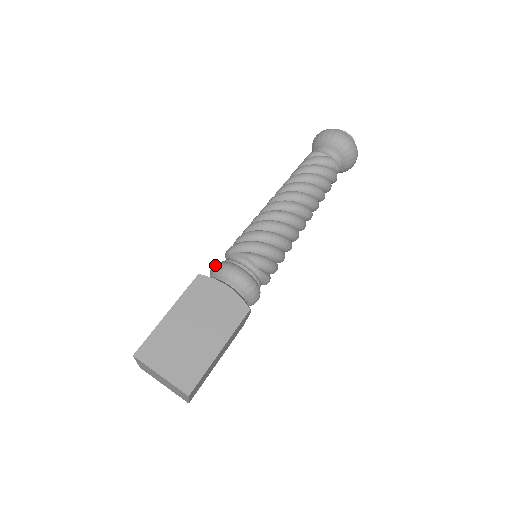
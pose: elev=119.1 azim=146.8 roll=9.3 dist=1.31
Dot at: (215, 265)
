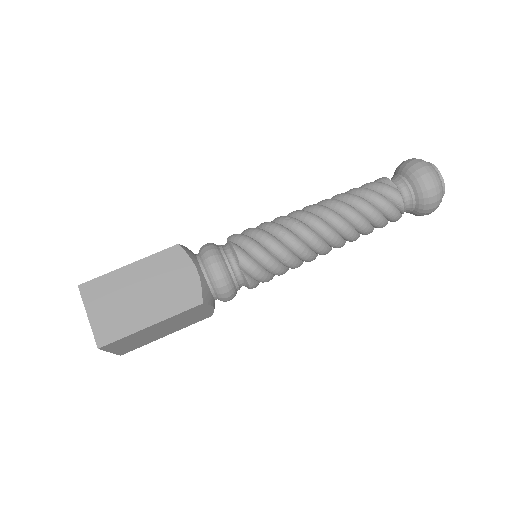
Dot at: (205, 244)
